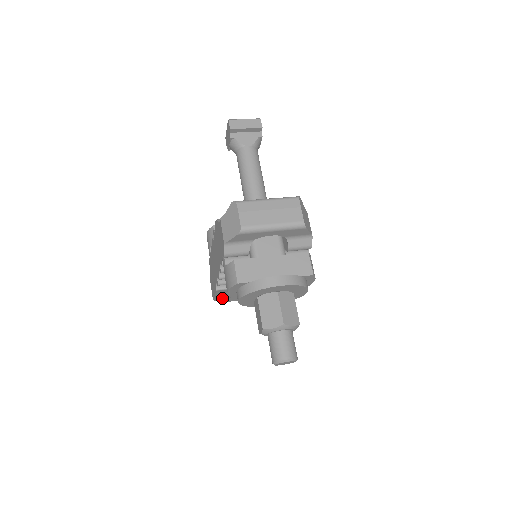
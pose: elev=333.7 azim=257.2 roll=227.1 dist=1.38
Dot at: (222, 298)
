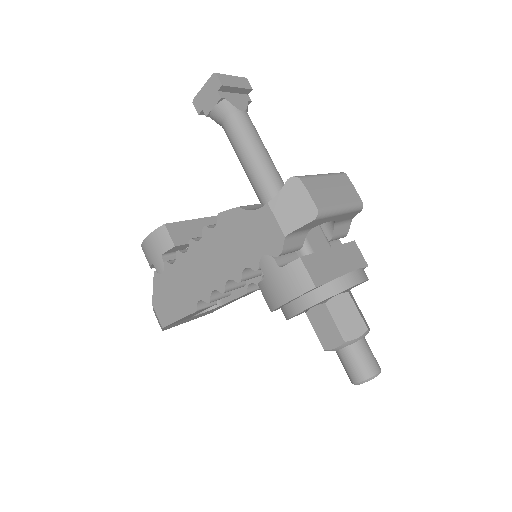
Dot at: occluded
